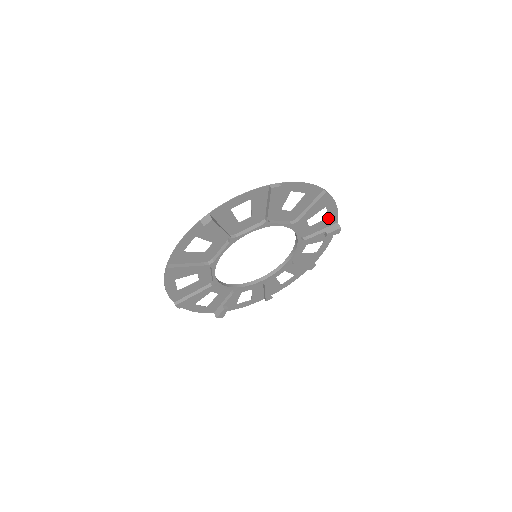
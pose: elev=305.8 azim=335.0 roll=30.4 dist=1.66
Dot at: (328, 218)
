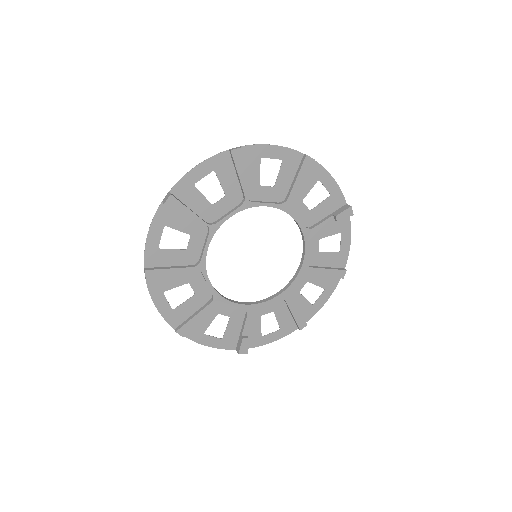
Dot at: (330, 197)
